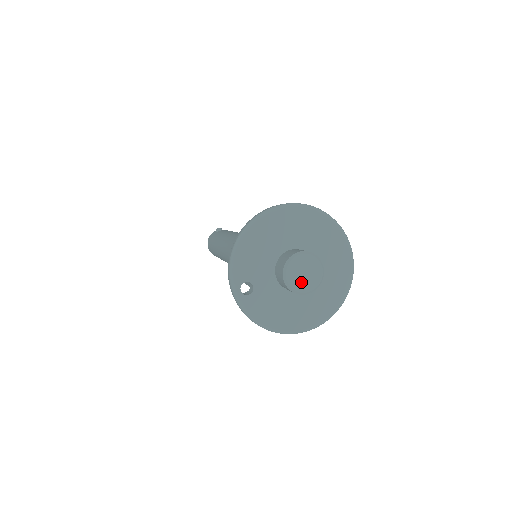
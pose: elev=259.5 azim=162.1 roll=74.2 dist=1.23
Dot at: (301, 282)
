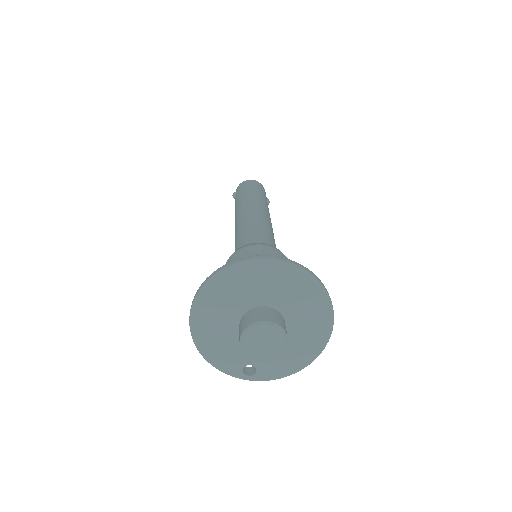
Dot at: (270, 350)
